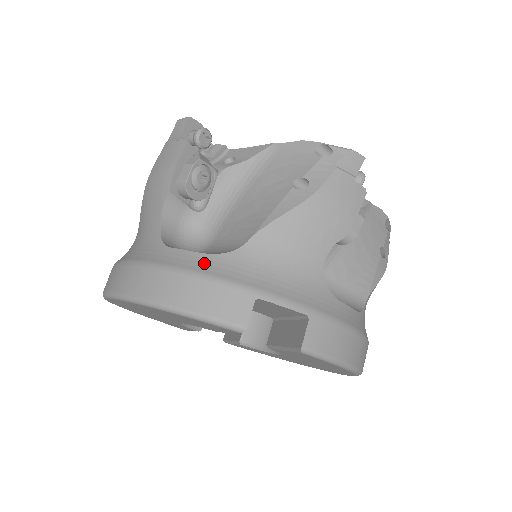
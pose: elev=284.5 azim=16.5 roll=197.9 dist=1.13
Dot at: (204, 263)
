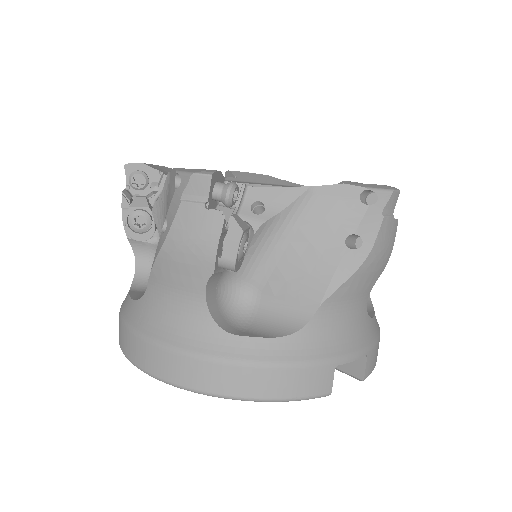
Dot at: (282, 349)
